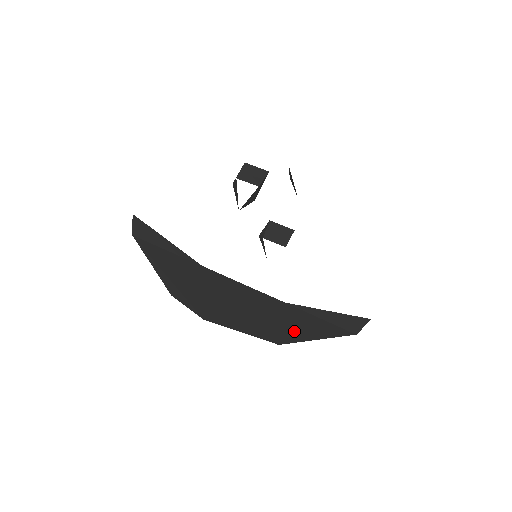
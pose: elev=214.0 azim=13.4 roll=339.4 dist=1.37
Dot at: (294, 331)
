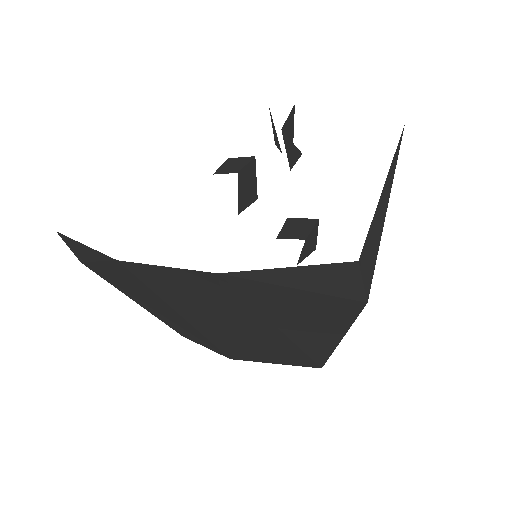
Dot at: (300, 332)
